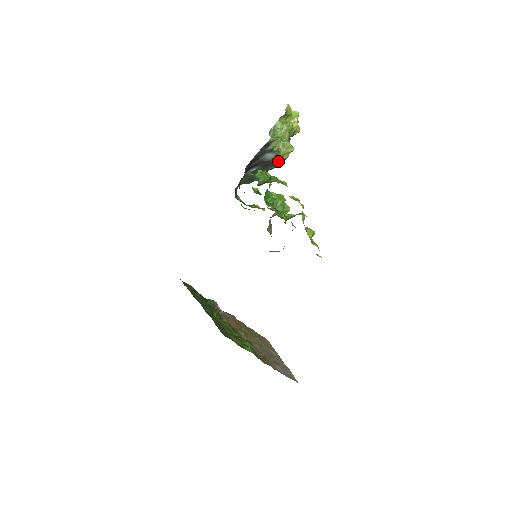
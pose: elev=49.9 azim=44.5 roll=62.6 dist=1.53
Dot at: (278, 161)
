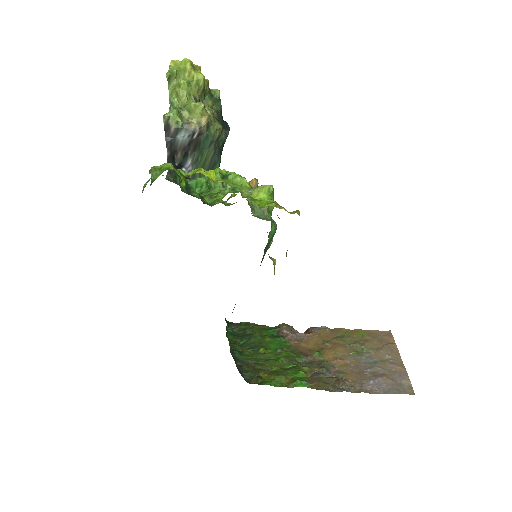
Dot at: (199, 132)
